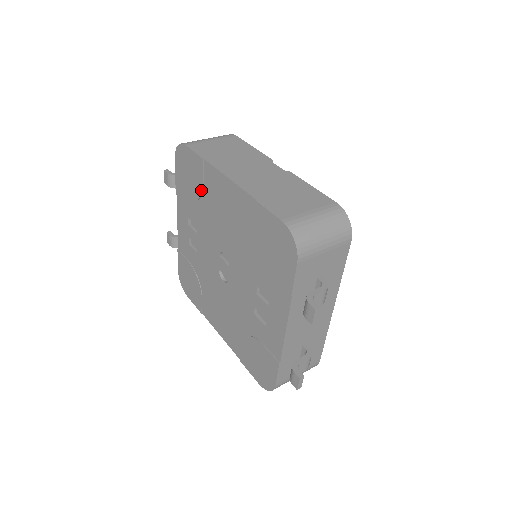
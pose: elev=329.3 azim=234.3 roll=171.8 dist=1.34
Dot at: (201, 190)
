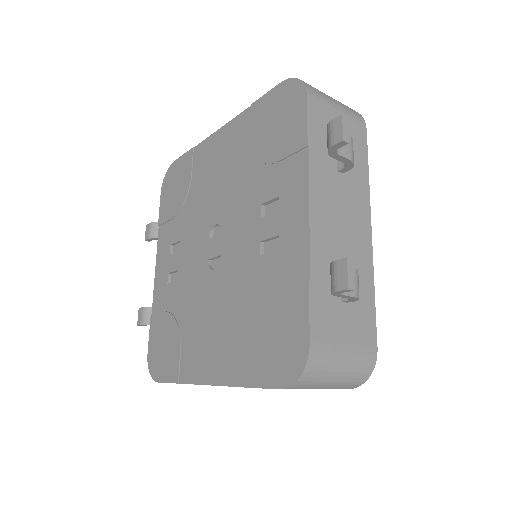
Dot at: (189, 184)
